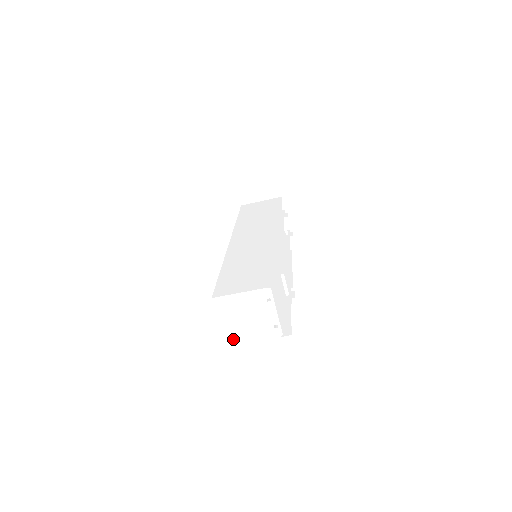
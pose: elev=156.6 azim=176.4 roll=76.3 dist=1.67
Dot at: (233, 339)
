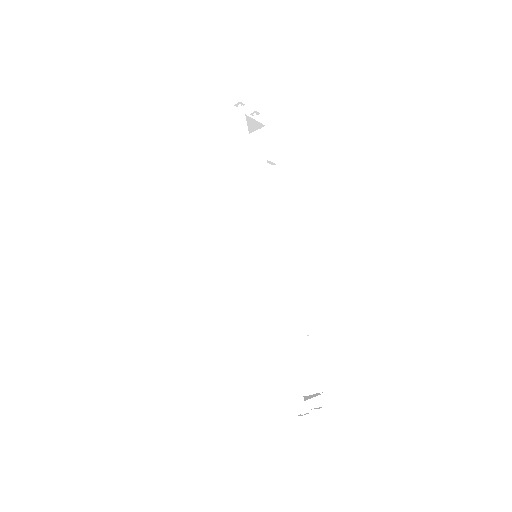
Dot at: occluded
